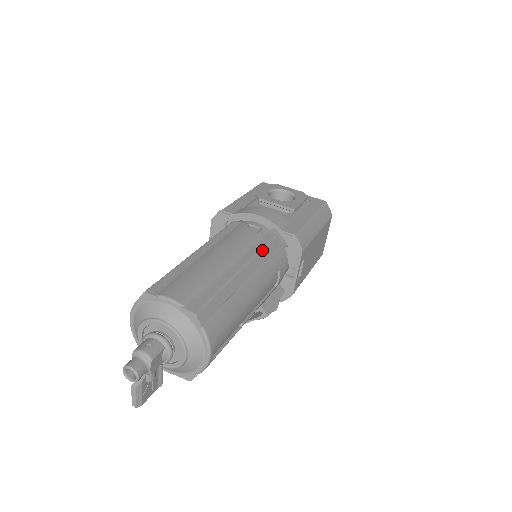
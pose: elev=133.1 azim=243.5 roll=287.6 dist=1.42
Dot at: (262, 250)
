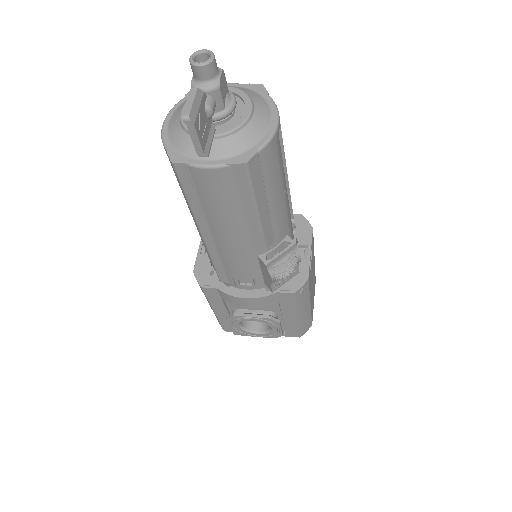
Dot at: occluded
